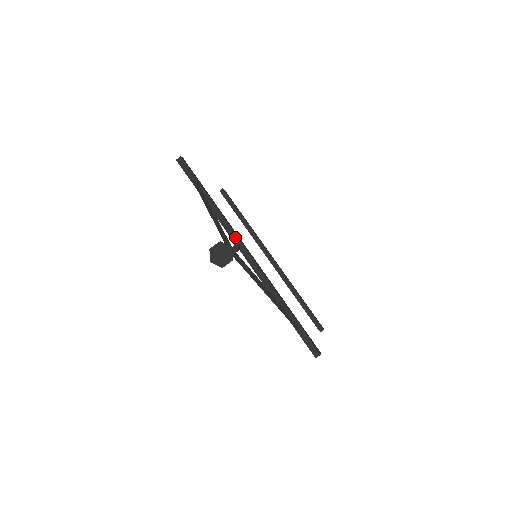
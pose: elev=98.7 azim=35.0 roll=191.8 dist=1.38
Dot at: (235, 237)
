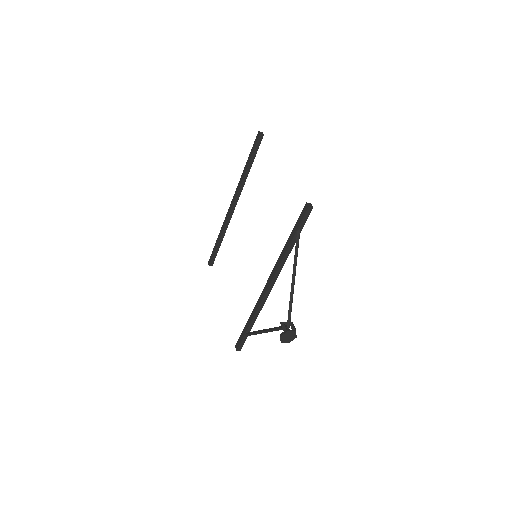
Dot at: (277, 276)
